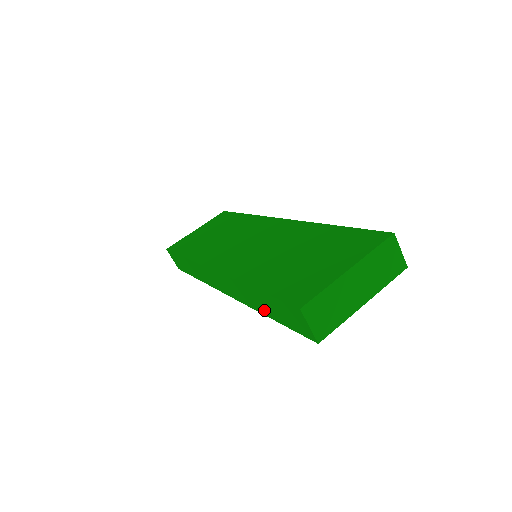
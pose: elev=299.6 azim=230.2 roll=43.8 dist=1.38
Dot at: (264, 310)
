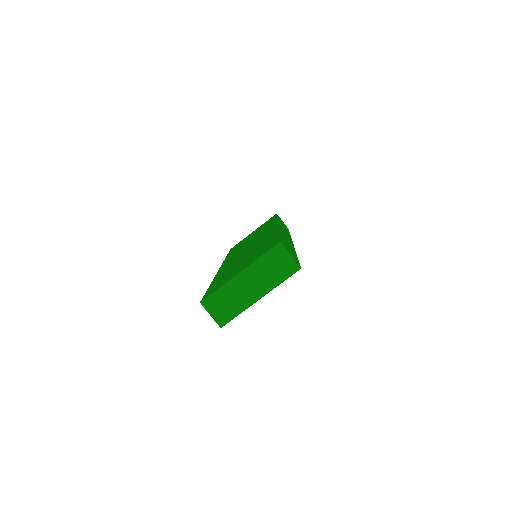
Dot at: occluded
